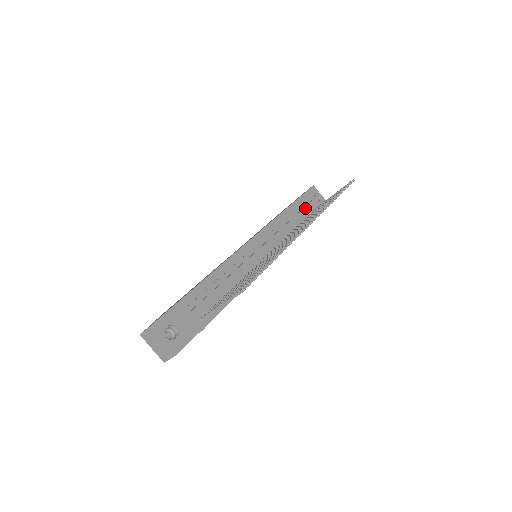
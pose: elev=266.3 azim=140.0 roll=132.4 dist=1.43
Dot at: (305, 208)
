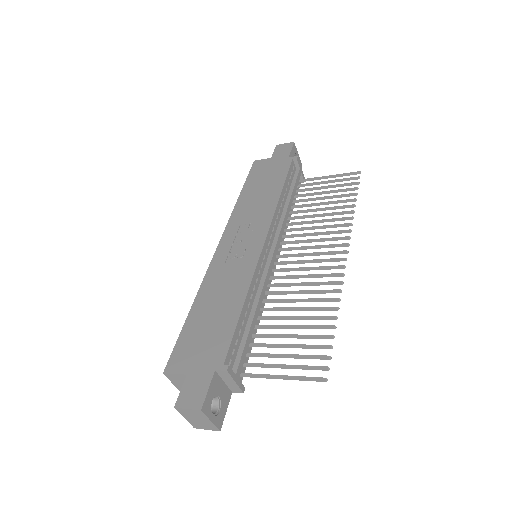
Dot at: (296, 184)
